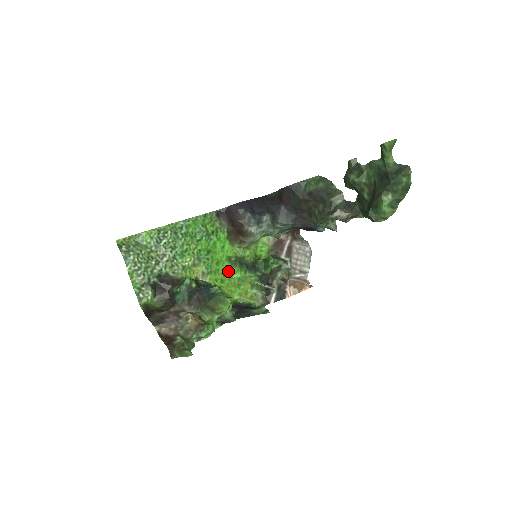
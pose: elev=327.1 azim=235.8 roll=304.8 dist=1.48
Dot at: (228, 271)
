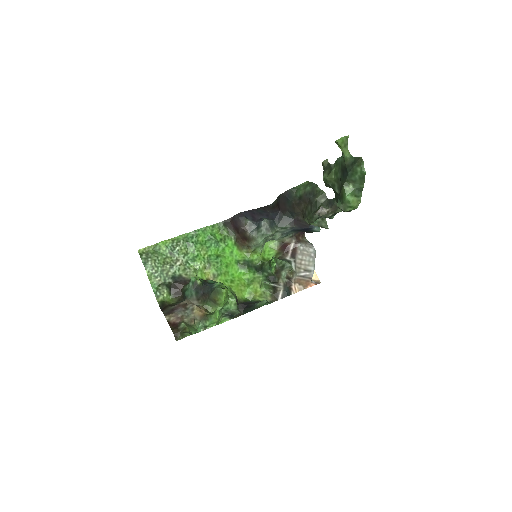
Dot at: (238, 273)
